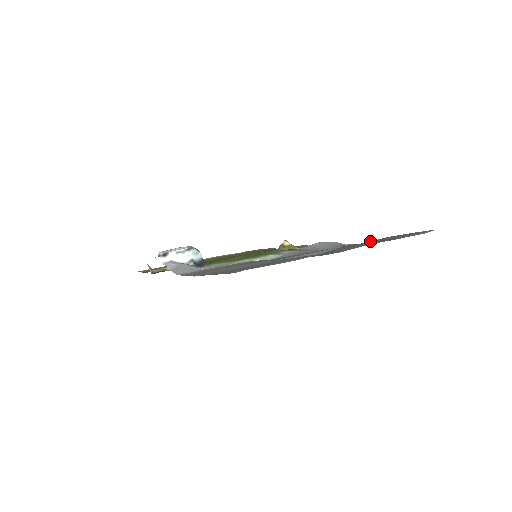
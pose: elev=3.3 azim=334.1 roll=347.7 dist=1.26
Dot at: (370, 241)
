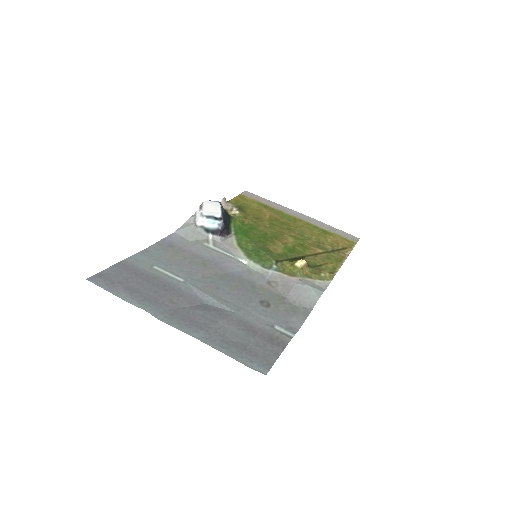
Dot at: (268, 328)
